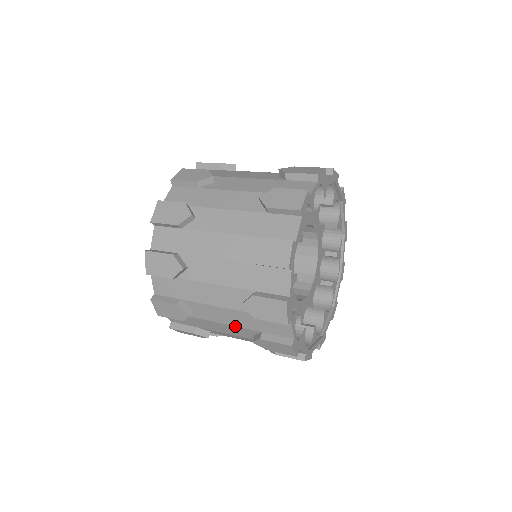
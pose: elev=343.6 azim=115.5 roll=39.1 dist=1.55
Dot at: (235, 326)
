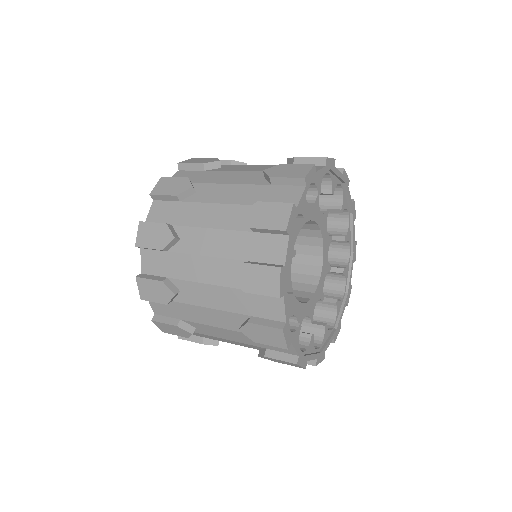
Dot at: (222, 310)
